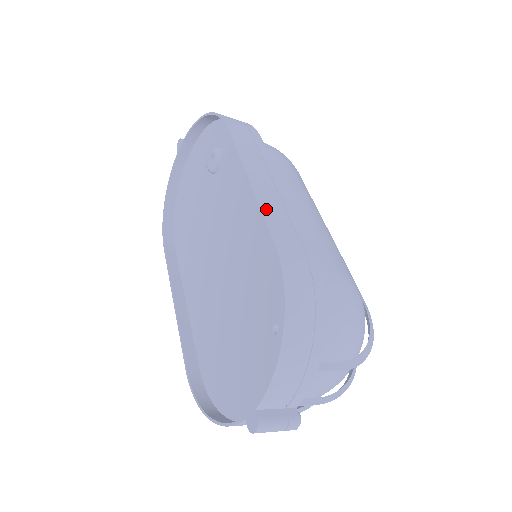
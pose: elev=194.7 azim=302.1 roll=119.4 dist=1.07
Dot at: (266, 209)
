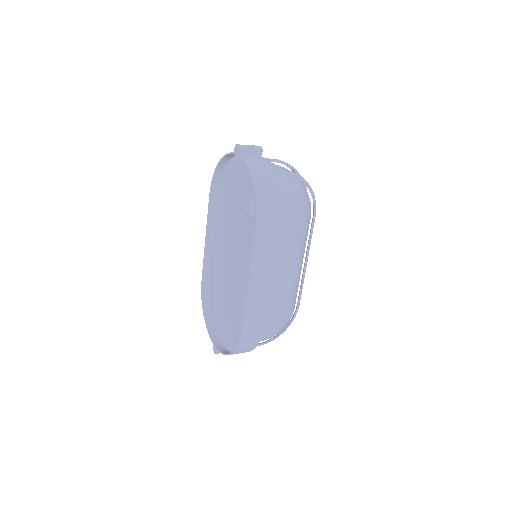
Dot at: (249, 304)
